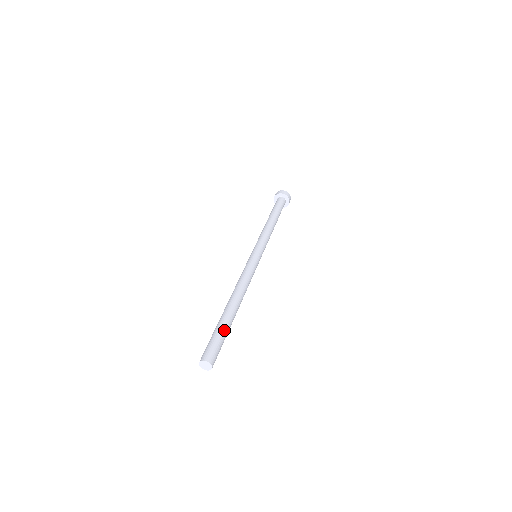
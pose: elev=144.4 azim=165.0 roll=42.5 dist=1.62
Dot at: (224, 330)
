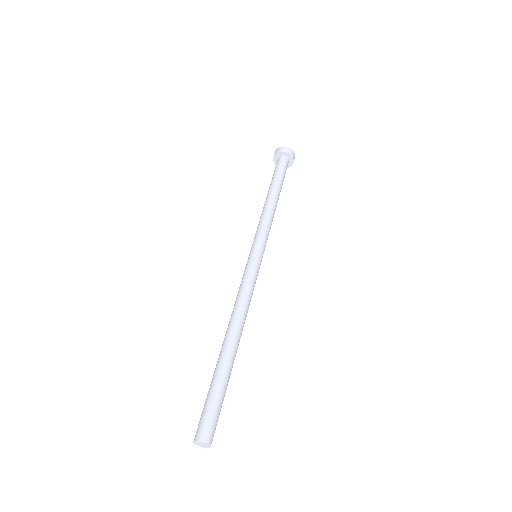
Dot at: occluded
